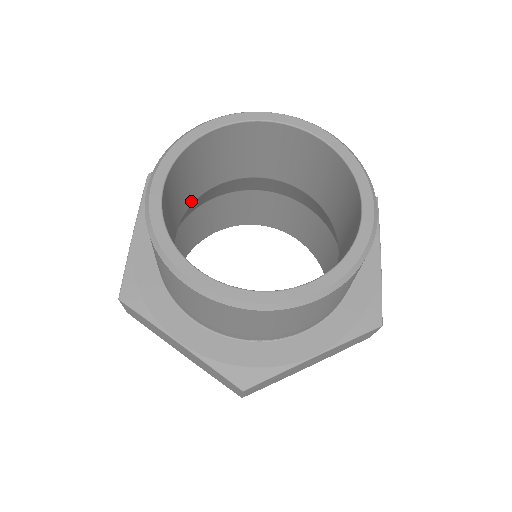
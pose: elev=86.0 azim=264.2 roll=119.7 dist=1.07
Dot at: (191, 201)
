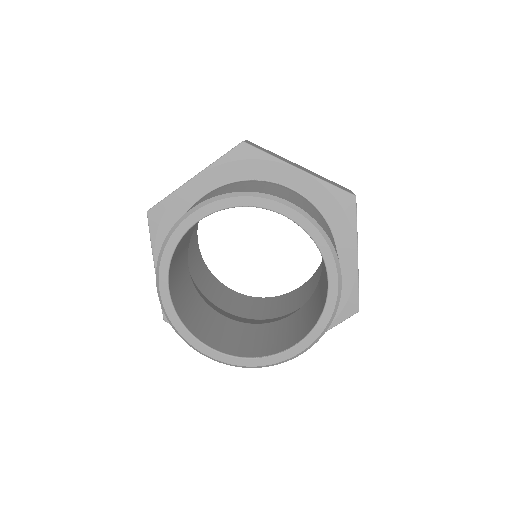
Dot at: (191, 235)
